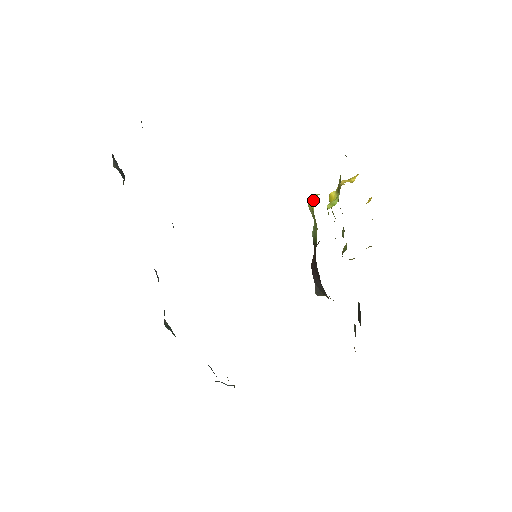
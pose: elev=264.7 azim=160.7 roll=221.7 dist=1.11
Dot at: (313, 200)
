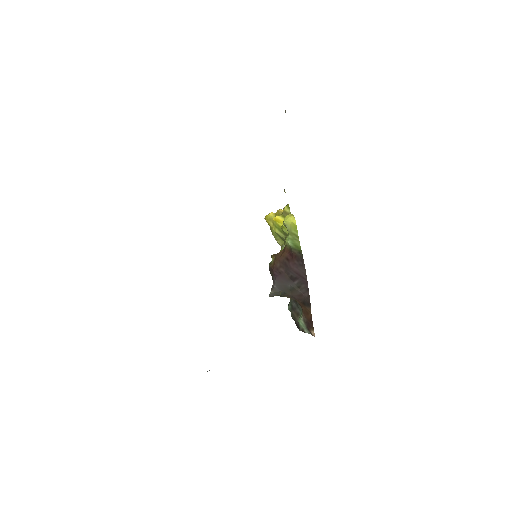
Dot at: (293, 218)
